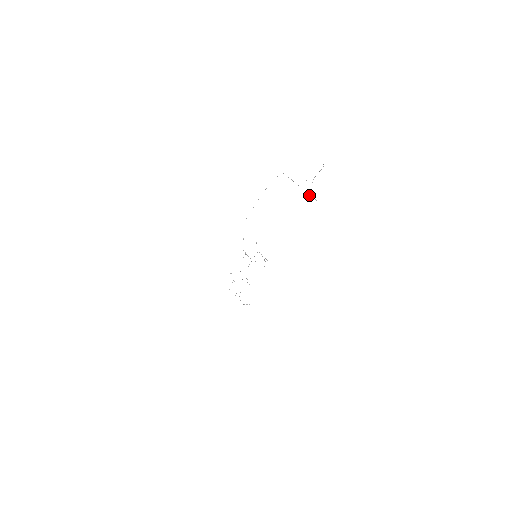
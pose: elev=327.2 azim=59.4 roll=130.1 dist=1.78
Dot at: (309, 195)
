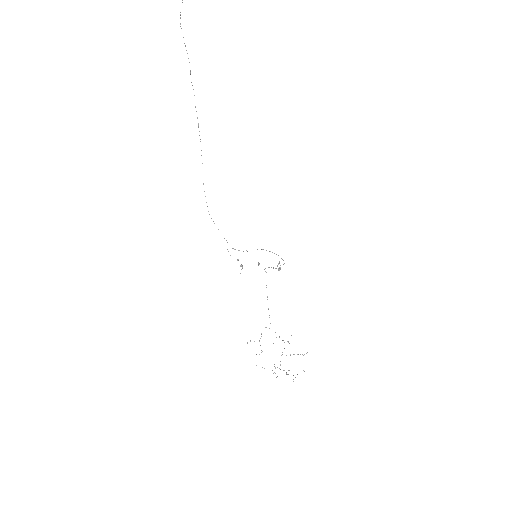
Dot at: out of frame
